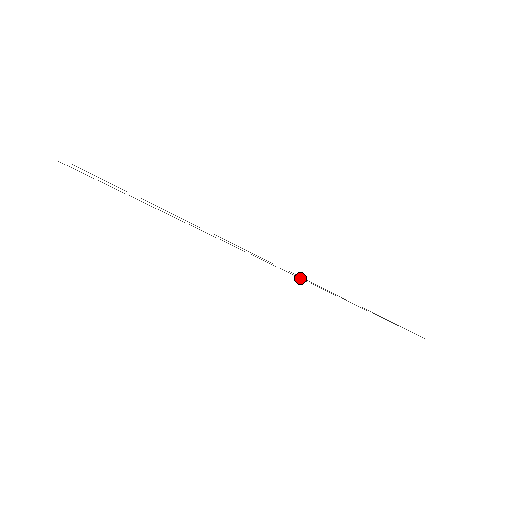
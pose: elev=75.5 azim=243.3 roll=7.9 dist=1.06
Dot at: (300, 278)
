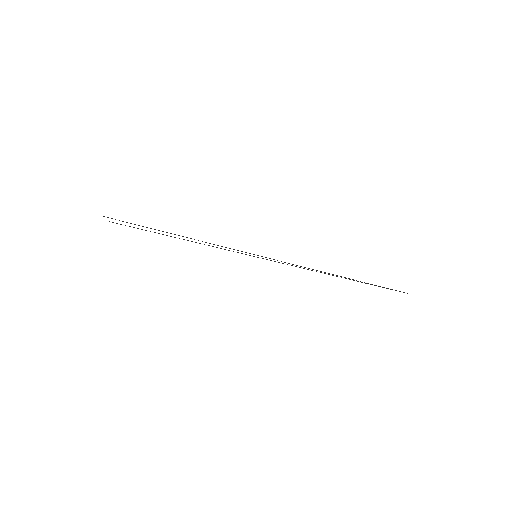
Dot at: (292, 264)
